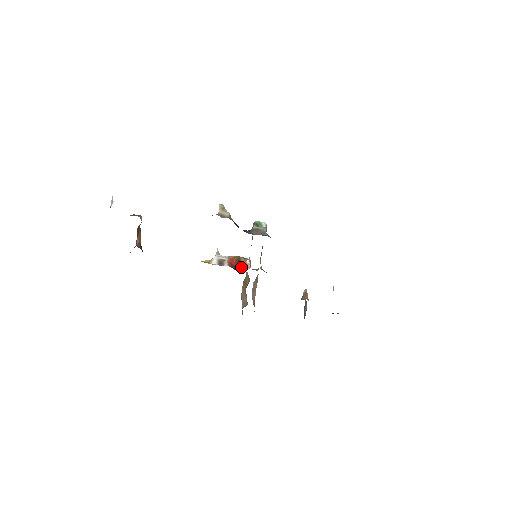
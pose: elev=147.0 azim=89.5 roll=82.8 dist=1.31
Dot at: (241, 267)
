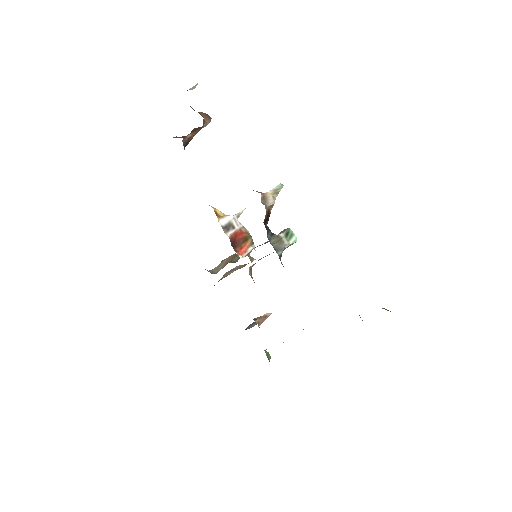
Dot at: (241, 246)
